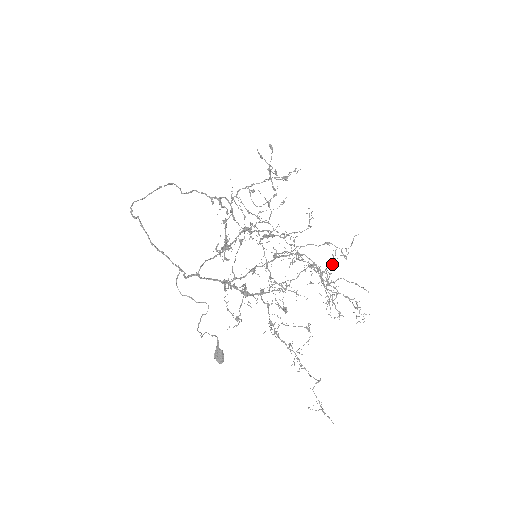
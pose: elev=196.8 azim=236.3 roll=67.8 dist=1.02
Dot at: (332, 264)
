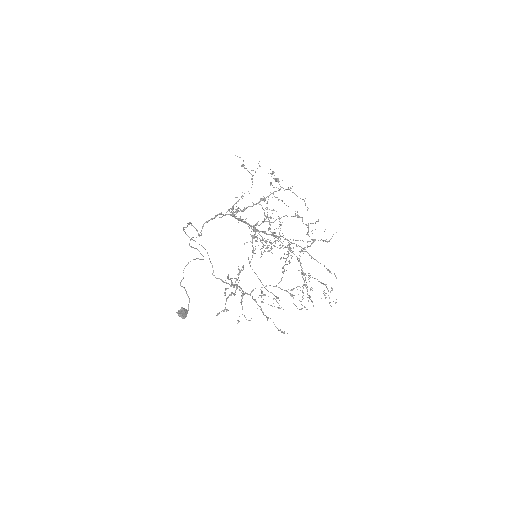
Dot at: occluded
